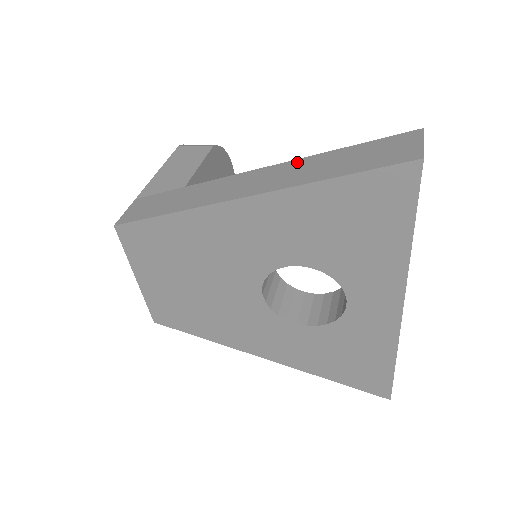
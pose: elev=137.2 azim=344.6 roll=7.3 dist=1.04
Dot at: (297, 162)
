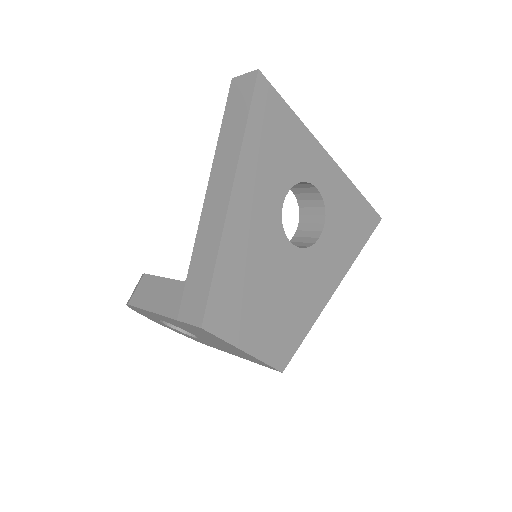
Dot at: (216, 161)
